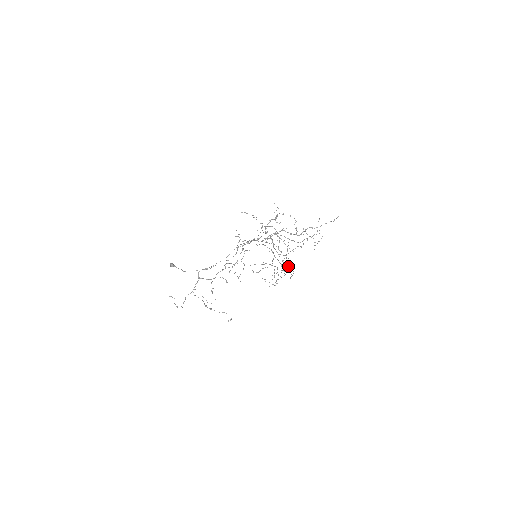
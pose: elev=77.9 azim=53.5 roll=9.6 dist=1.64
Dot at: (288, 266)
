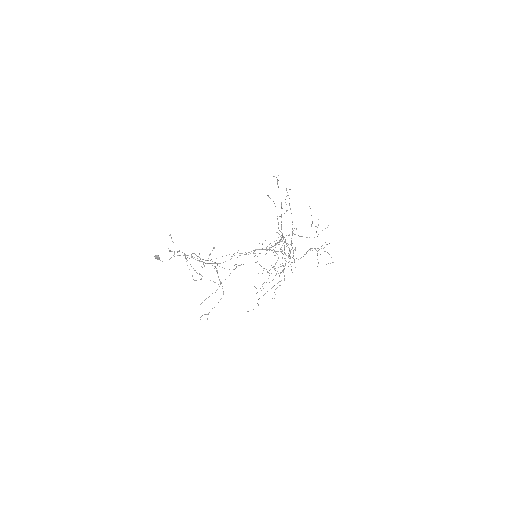
Dot at: occluded
